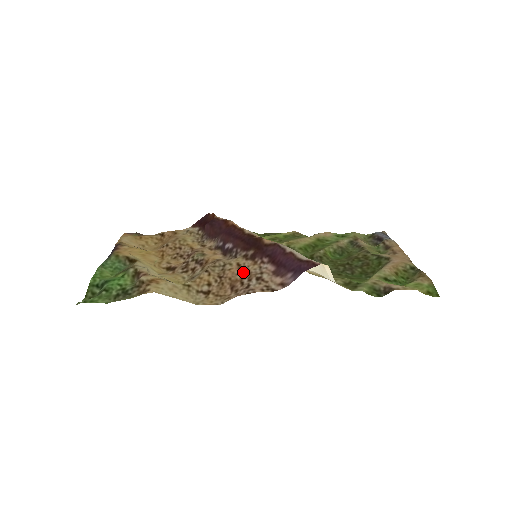
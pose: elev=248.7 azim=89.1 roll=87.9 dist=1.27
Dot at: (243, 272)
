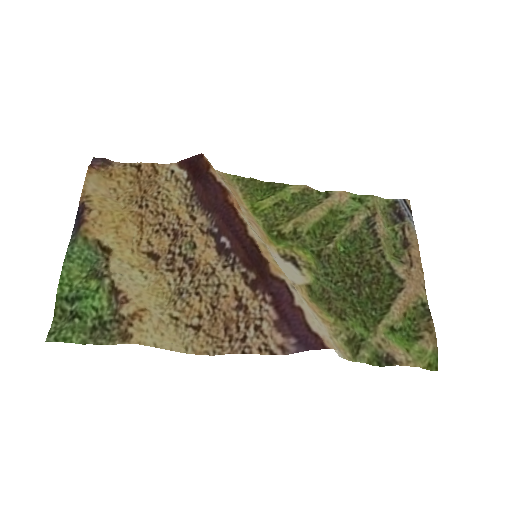
Dot at: (240, 308)
